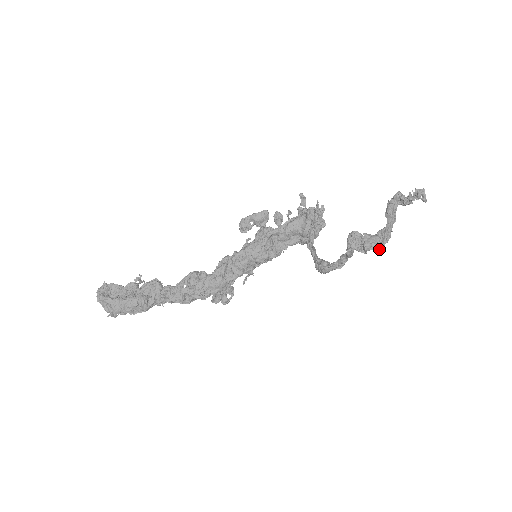
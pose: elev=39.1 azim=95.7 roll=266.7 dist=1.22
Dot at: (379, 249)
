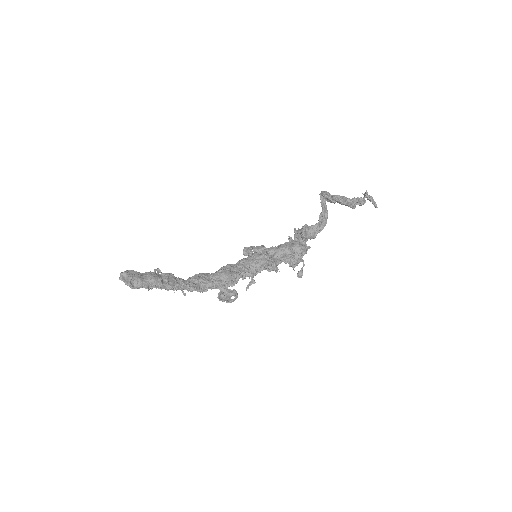
Dot at: (345, 204)
